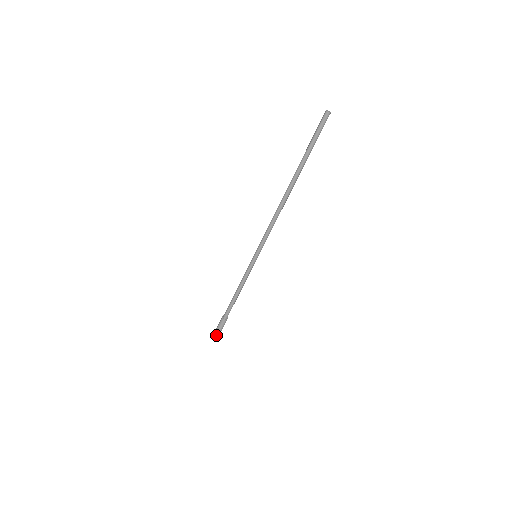
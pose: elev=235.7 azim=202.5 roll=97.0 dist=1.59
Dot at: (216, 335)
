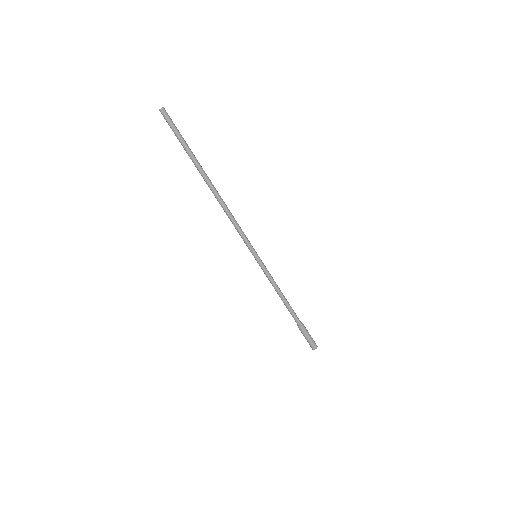
Dot at: (311, 344)
